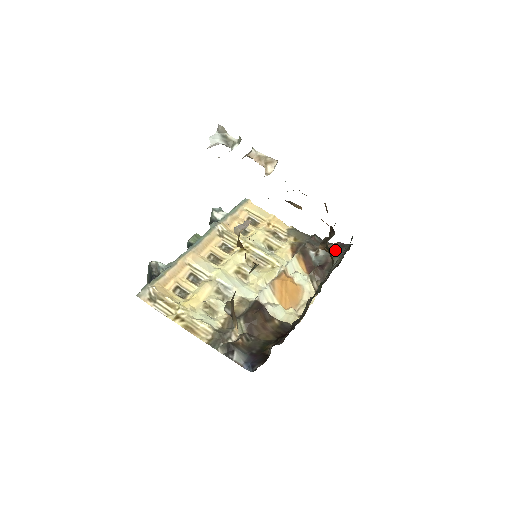
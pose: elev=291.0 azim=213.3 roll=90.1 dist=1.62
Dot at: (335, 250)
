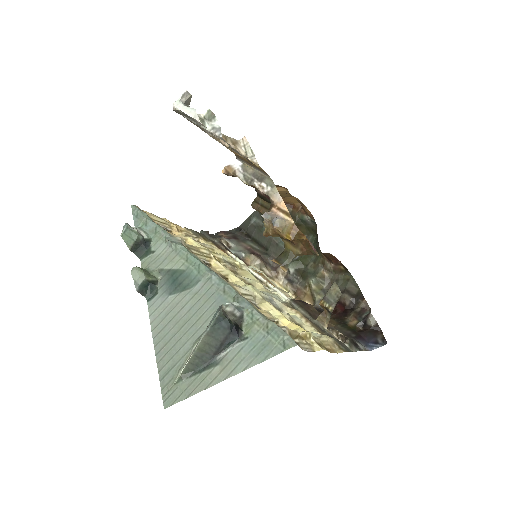
Dot at: (235, 237)
